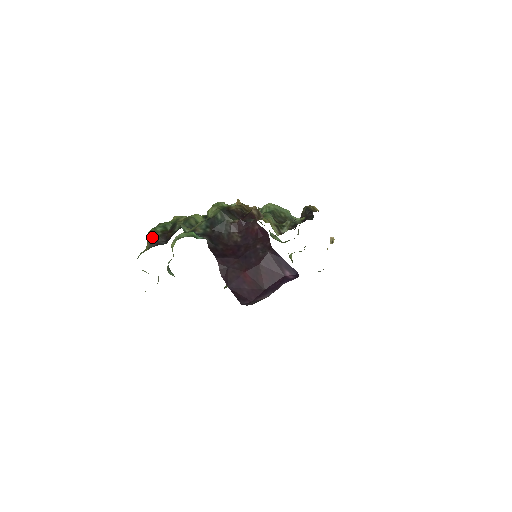
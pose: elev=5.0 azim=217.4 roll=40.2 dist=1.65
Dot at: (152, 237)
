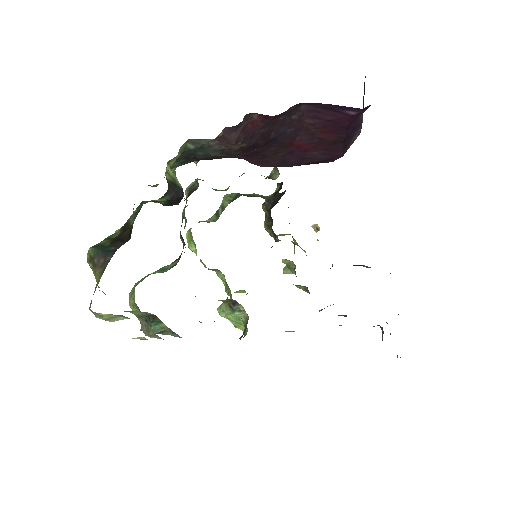
Dot at: (98, 253)
